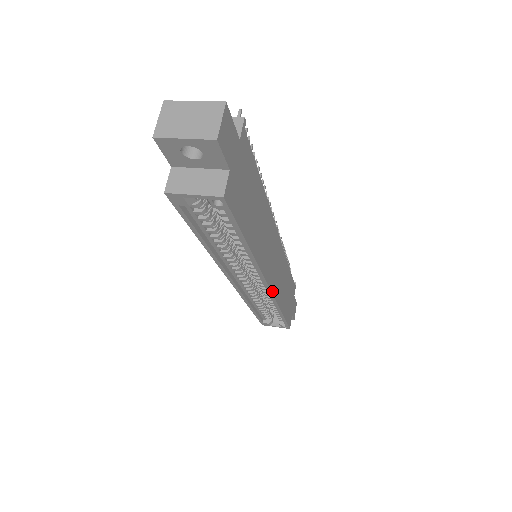
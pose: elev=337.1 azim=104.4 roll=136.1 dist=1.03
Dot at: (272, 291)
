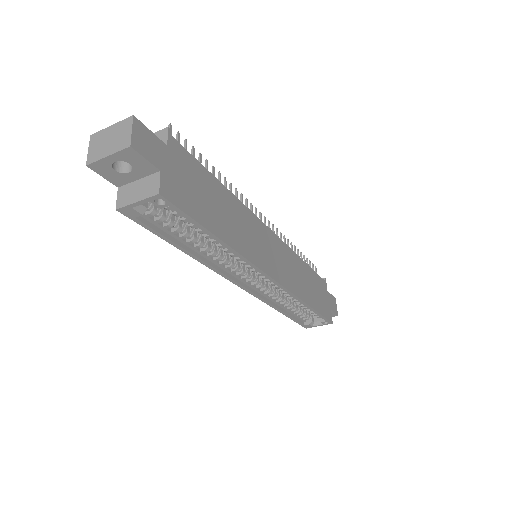
Dot at: (281, 283)
